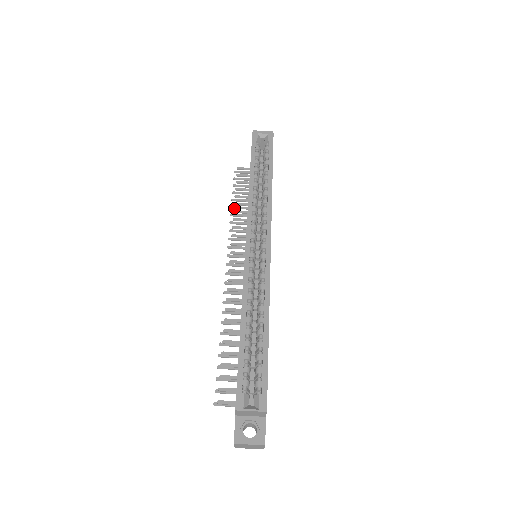
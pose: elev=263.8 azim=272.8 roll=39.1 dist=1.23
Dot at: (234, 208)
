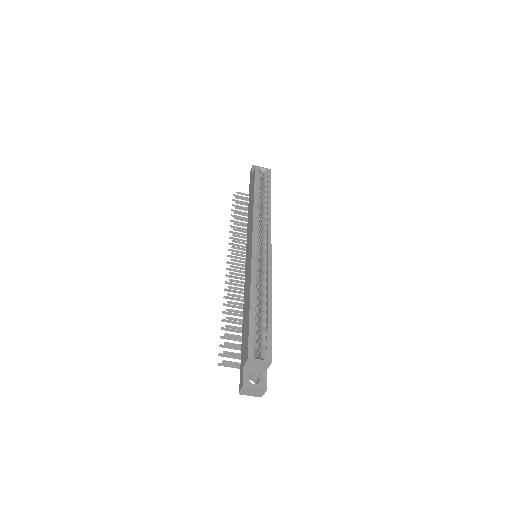
Dot at: (233, 221)
